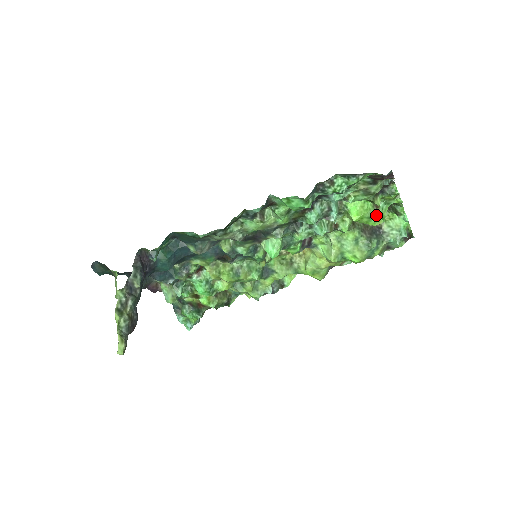
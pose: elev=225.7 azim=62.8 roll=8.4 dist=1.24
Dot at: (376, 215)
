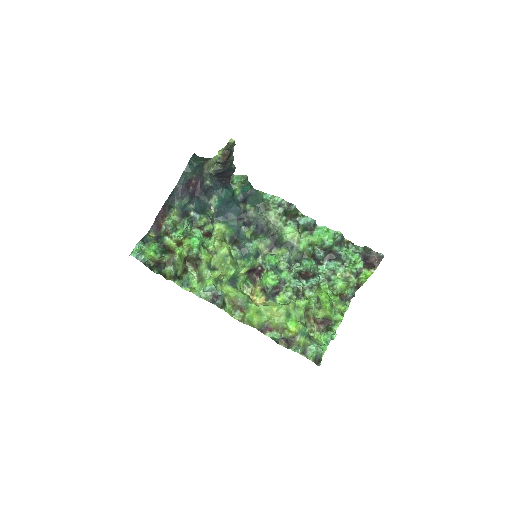
Dot at: (331, 306)
